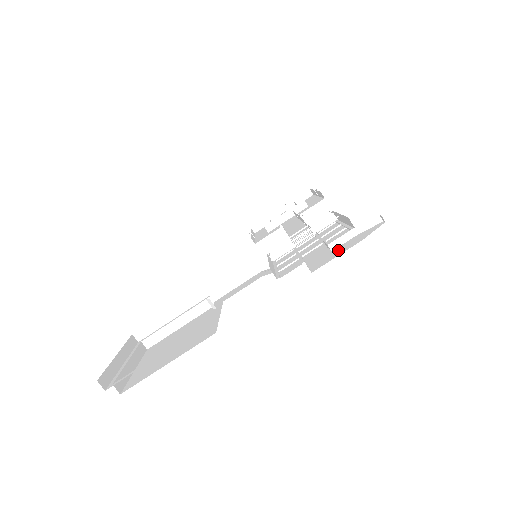
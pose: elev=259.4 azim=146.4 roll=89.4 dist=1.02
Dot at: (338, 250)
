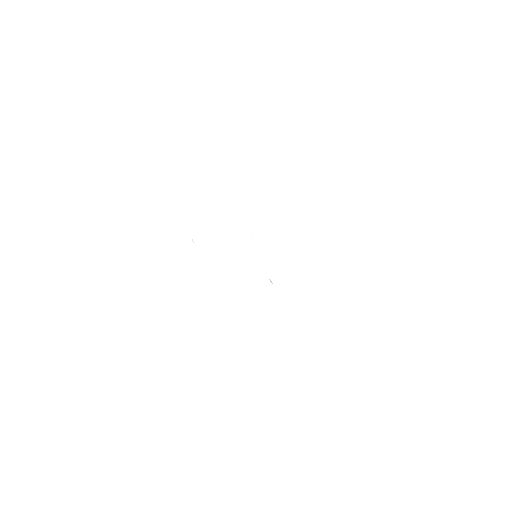
Dot at: (349, 249)
